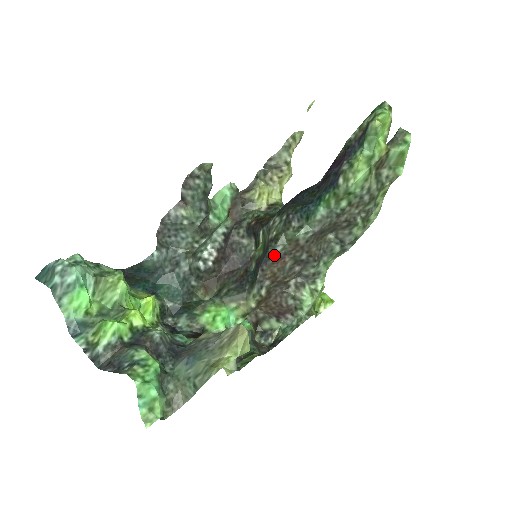
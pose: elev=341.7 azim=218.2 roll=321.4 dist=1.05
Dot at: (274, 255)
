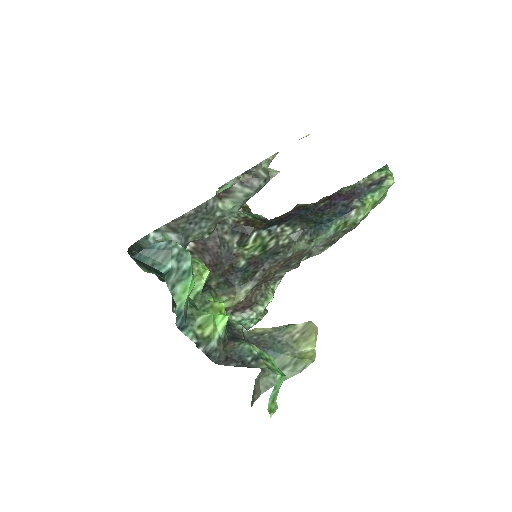
Dot at: (283, 259)
